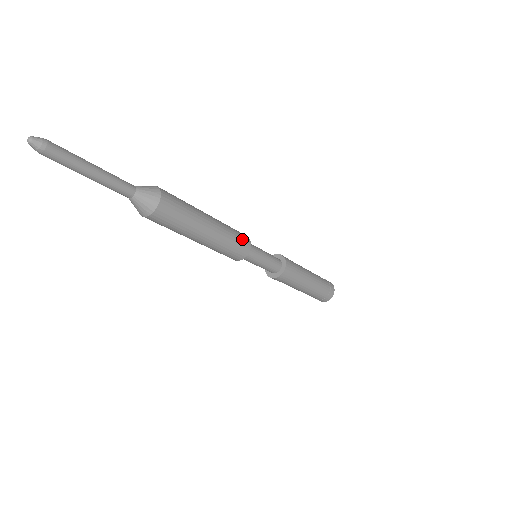
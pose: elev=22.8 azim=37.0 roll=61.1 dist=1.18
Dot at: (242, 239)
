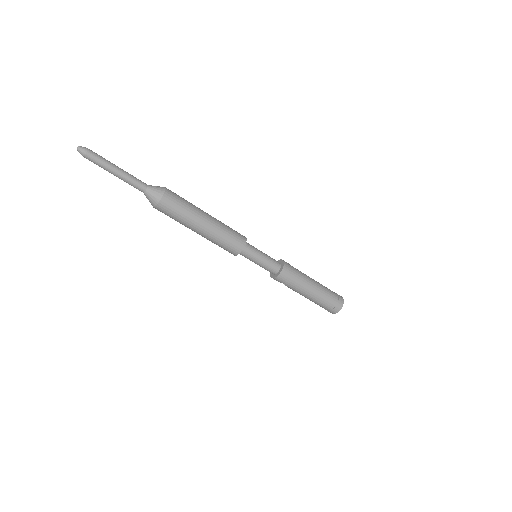
Dot at: (237, 233)
